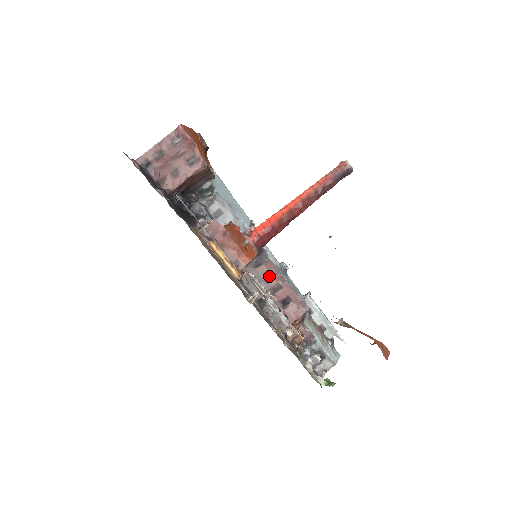
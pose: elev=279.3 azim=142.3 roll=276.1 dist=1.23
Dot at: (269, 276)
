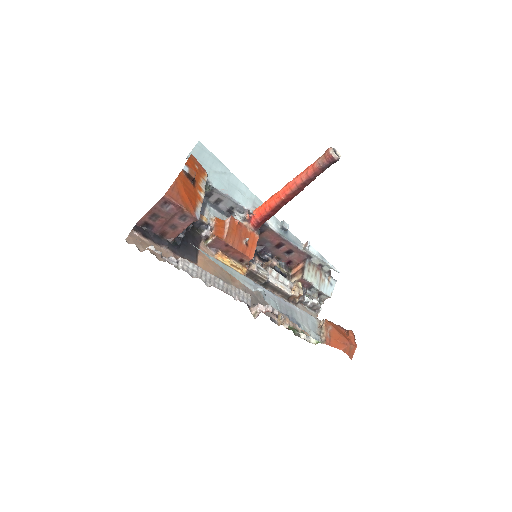
Dot at: (272, 238)
